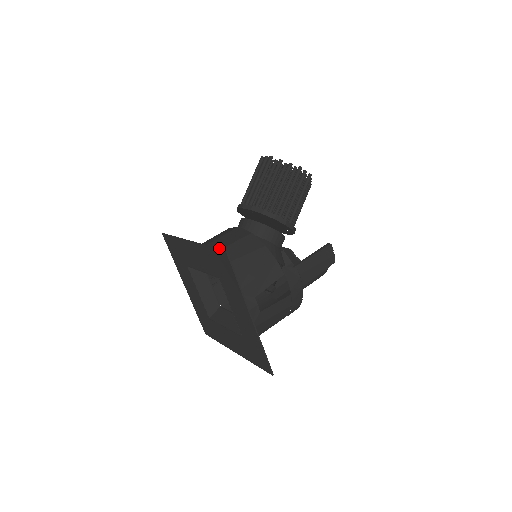
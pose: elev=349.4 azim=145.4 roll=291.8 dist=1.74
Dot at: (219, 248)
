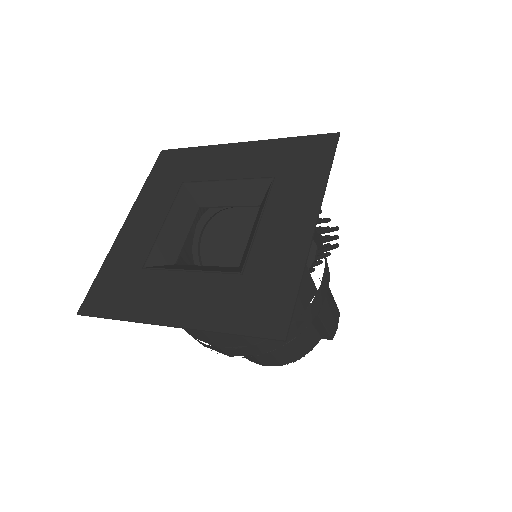
Dot at: occluded
